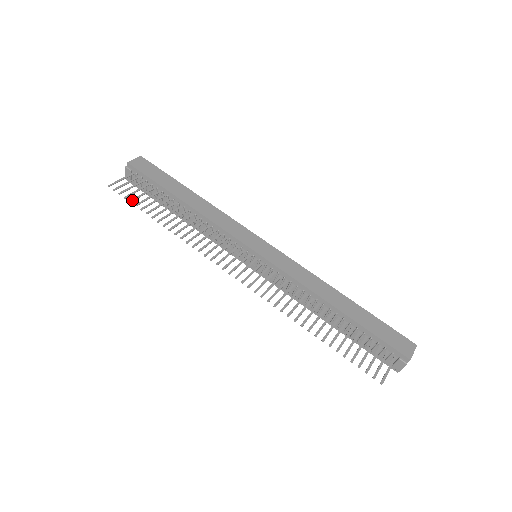
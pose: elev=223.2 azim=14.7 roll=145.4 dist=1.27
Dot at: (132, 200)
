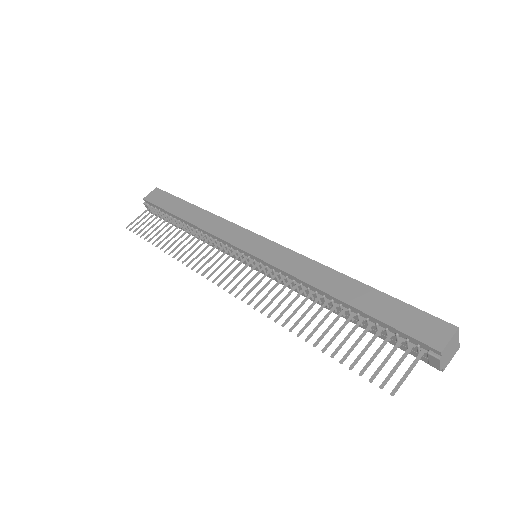
Dot at: (142, 235)
